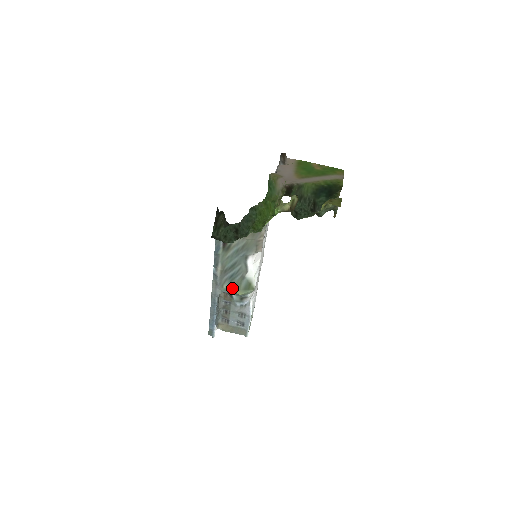
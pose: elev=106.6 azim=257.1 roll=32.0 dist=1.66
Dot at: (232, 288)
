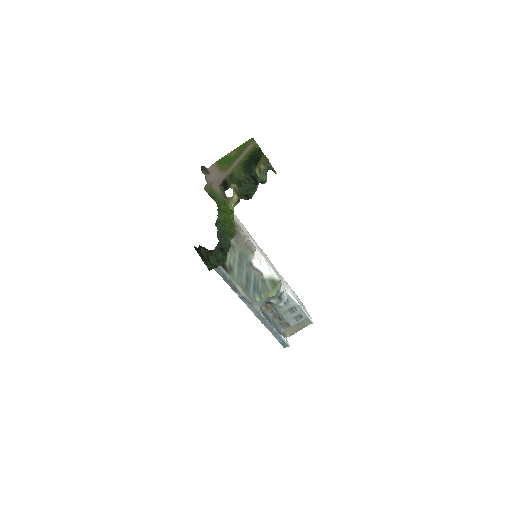
Dot at: (264, 296)
